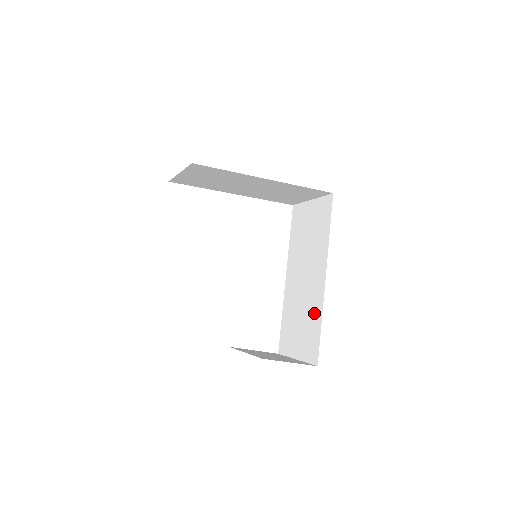
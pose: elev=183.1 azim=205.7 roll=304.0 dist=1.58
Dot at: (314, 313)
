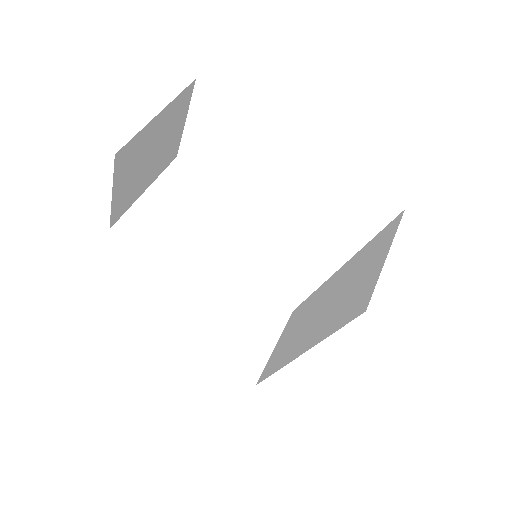
Dot at: (285, 354)
